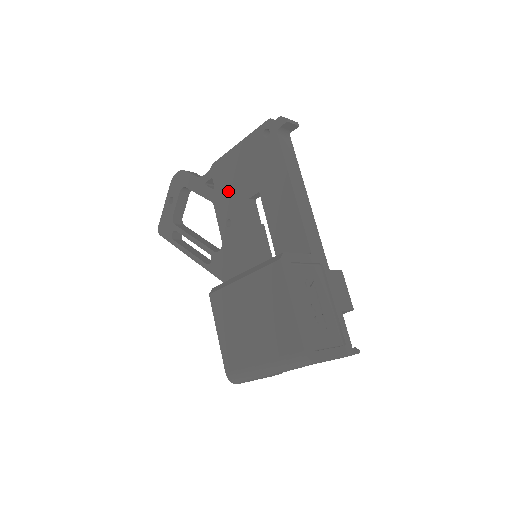
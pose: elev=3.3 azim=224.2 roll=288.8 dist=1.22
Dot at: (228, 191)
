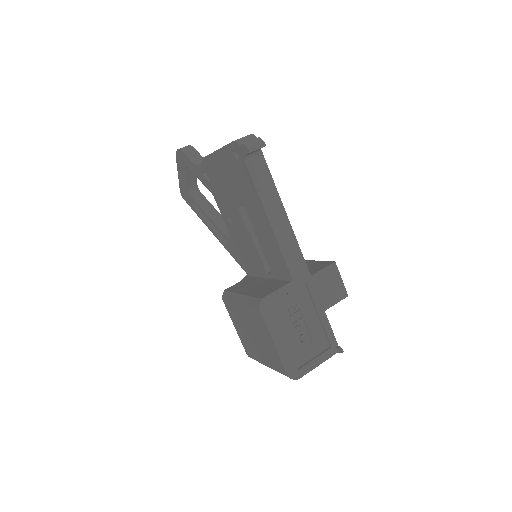
Dot at: (221, 192)
